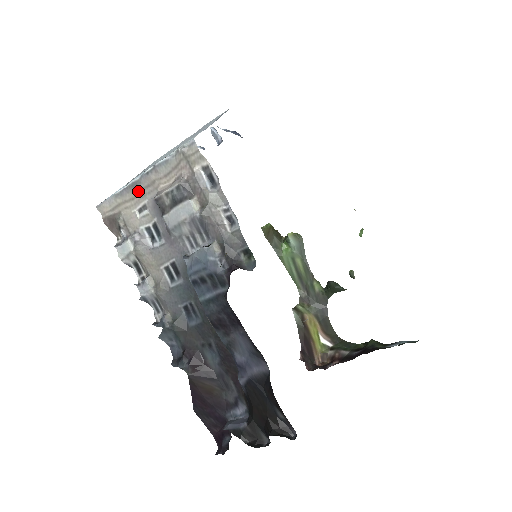
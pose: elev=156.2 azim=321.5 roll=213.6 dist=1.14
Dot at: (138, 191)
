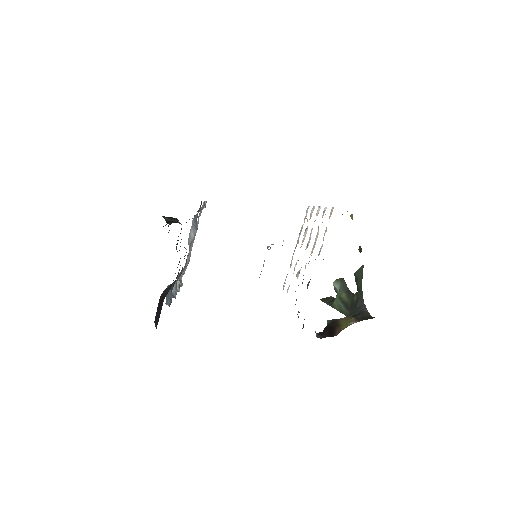
Dot at: (190, 251)
